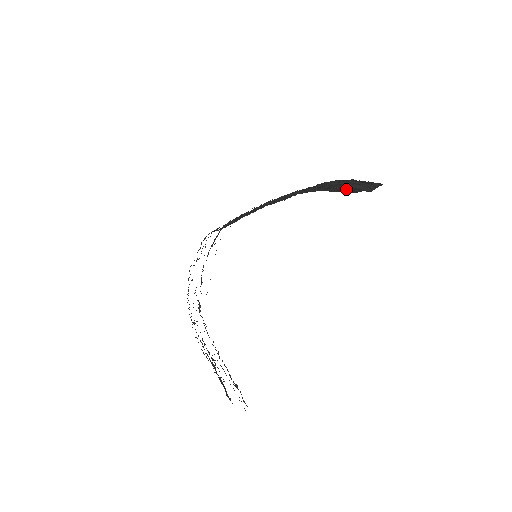
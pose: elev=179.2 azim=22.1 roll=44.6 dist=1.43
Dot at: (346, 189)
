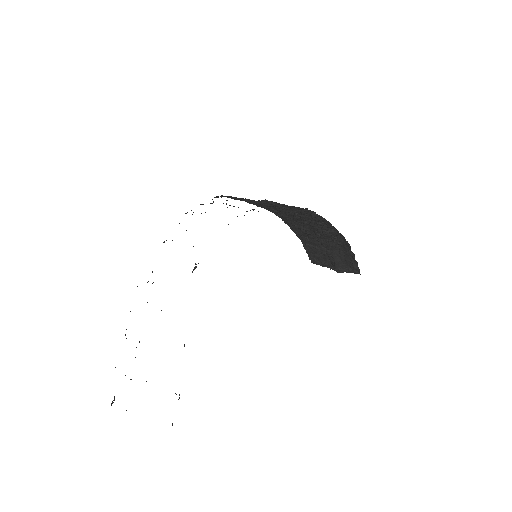
Dot at: (320, 255)
